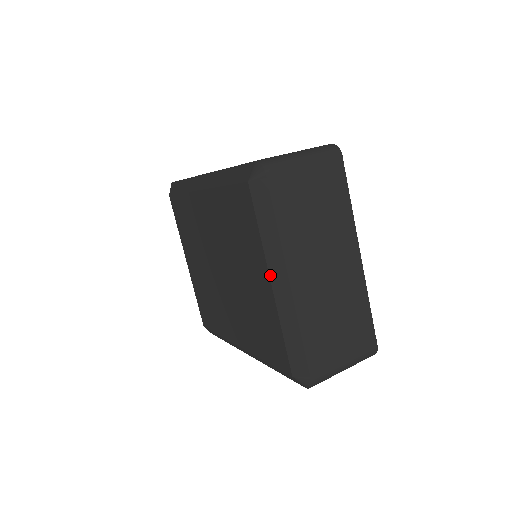
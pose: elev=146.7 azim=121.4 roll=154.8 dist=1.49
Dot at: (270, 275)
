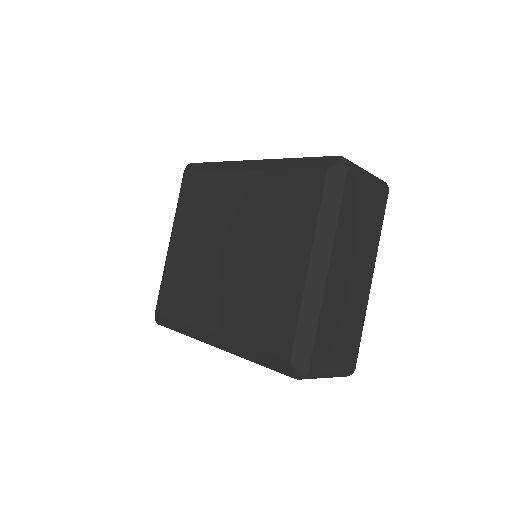
Dot at: (311, 256)
